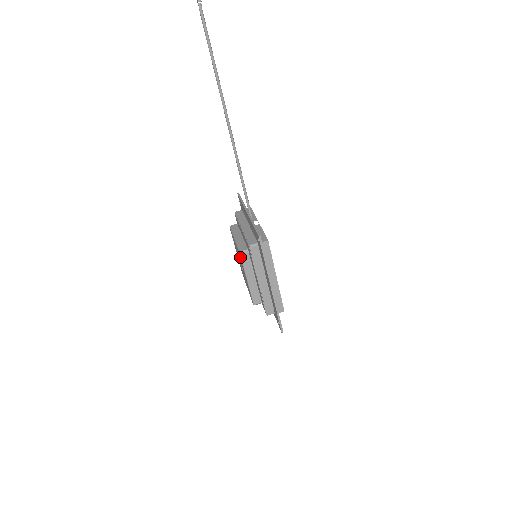
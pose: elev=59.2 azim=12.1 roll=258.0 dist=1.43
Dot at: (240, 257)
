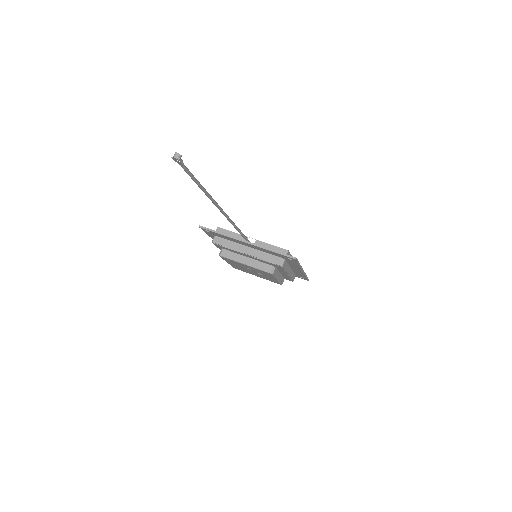
Dot at: (271, 275)
